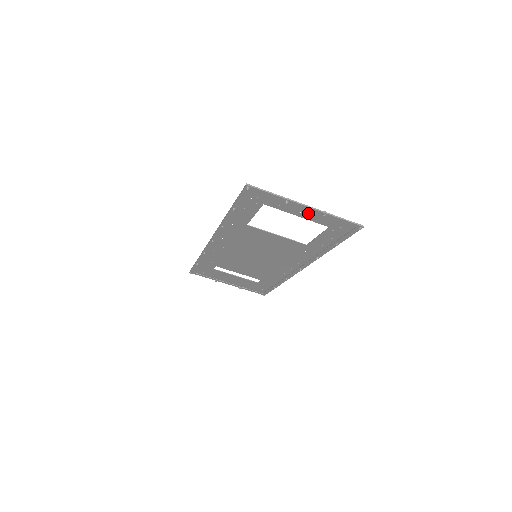
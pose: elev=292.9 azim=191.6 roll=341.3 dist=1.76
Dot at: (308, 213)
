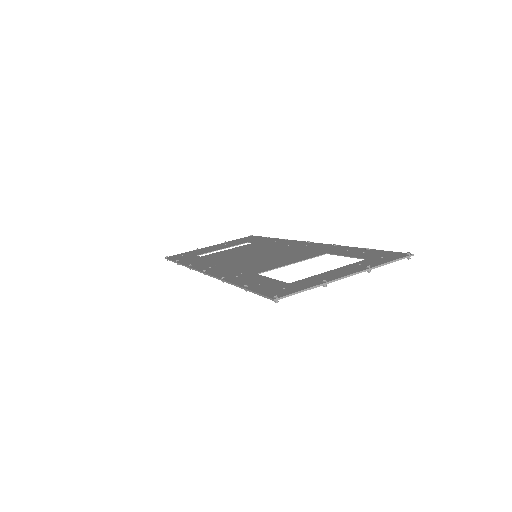
Dot at: (346, 271)
